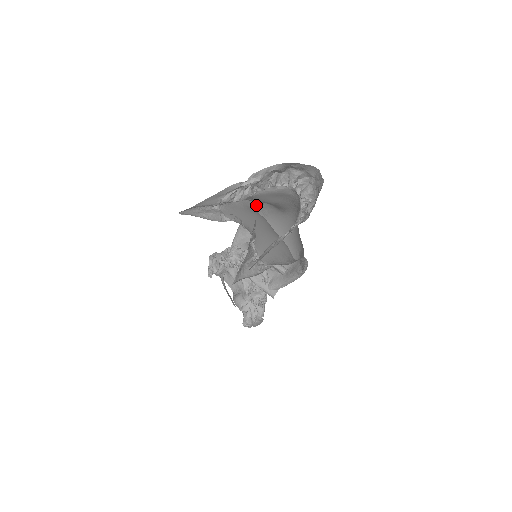
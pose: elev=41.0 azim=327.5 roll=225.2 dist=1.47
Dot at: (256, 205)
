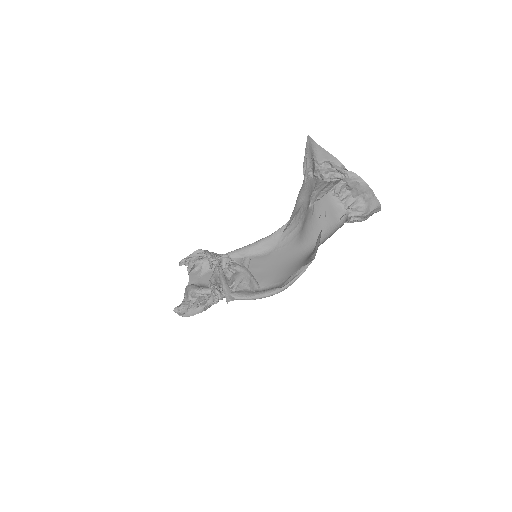
Dot at: (280, 236)
